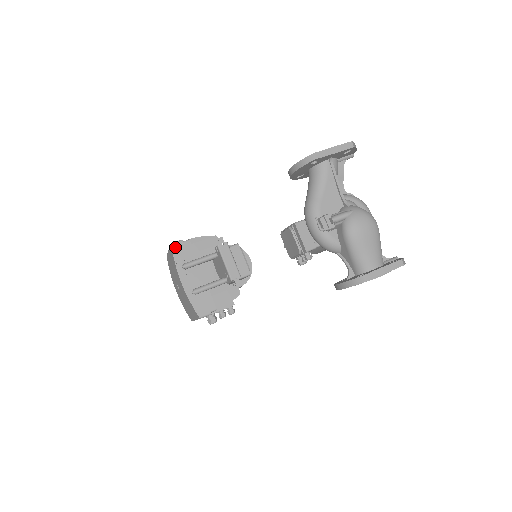
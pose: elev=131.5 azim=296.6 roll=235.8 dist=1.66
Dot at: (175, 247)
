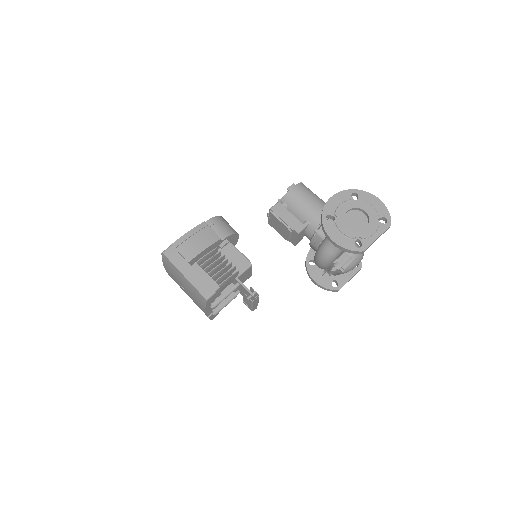
Dot at: (209, 300)
